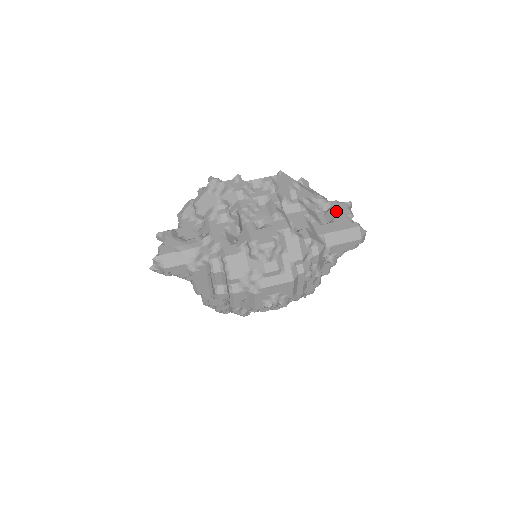
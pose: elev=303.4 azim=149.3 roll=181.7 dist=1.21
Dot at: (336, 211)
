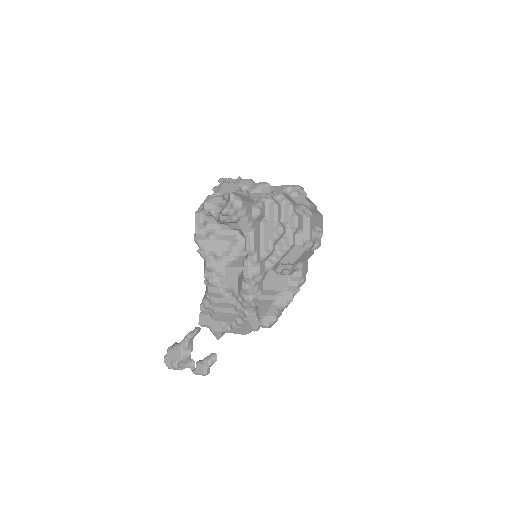
Dot at: occluded
